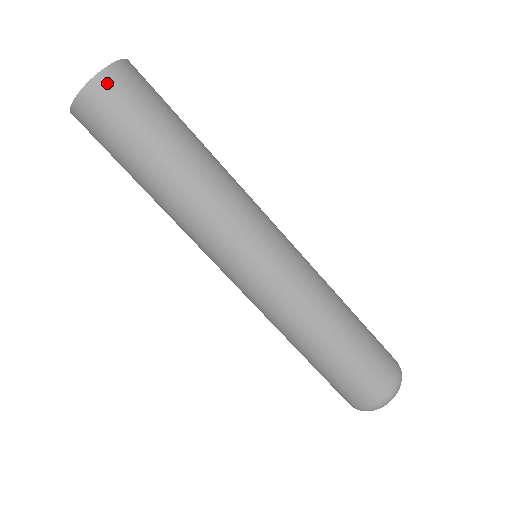
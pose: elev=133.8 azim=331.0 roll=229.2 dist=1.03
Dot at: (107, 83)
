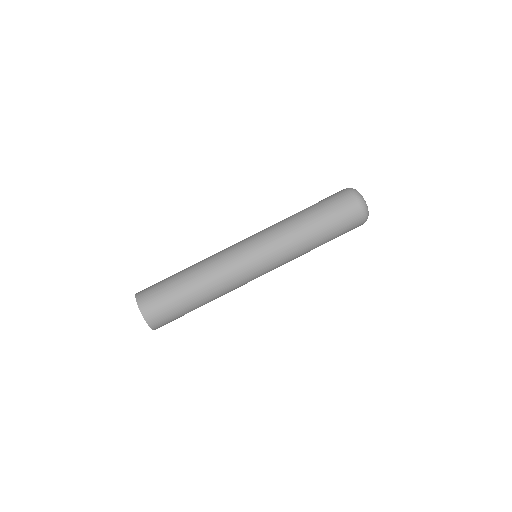
Dot at: (154, 322)
